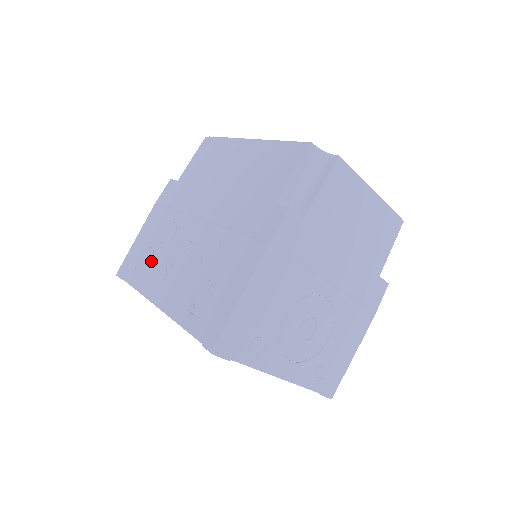
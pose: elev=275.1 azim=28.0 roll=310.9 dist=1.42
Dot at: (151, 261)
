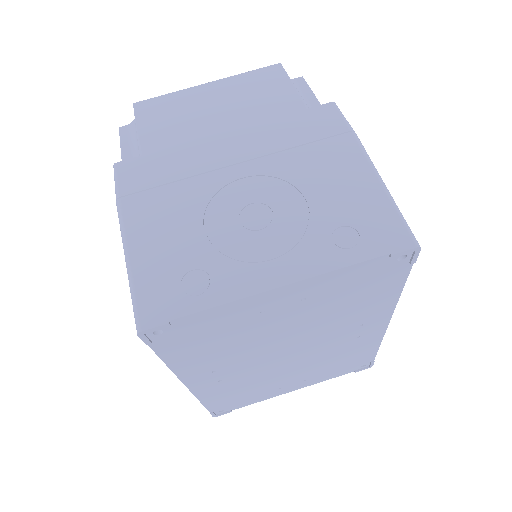
Dot at: occluded
